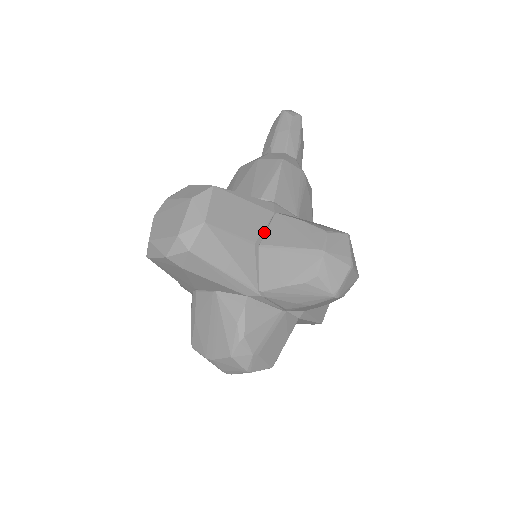
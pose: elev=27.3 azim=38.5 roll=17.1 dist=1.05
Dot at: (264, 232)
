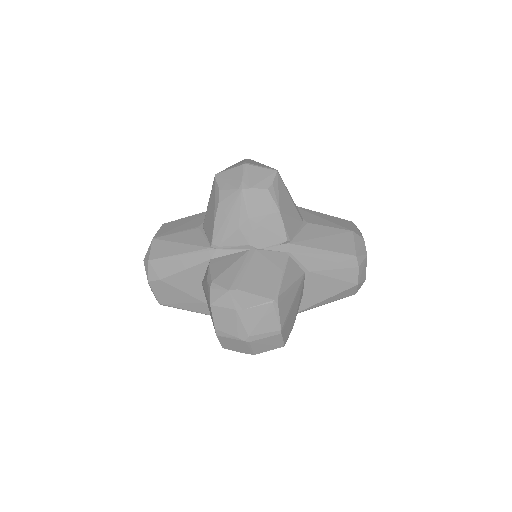
Dot at: occluded
